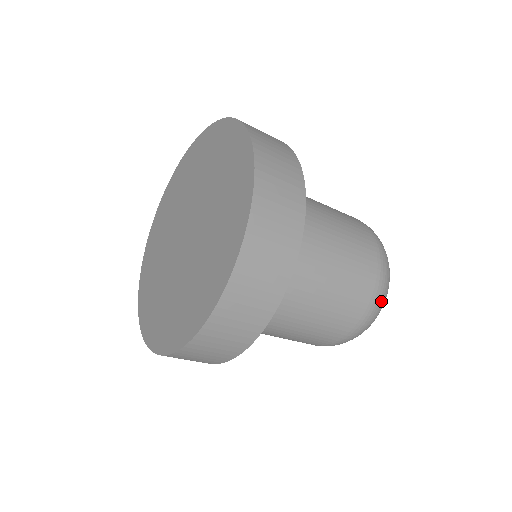
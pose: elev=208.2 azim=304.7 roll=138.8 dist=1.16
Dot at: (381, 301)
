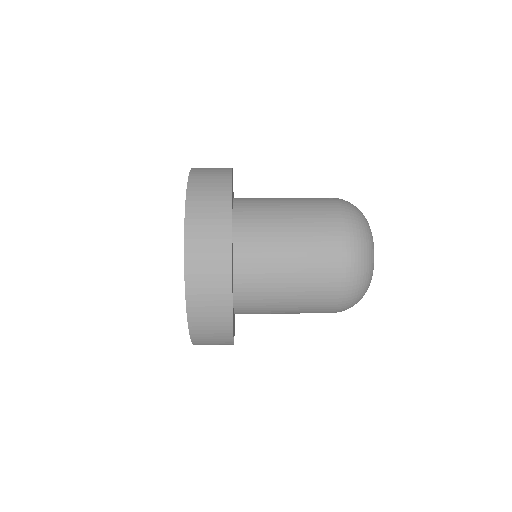
Dot at: (357, 276)
